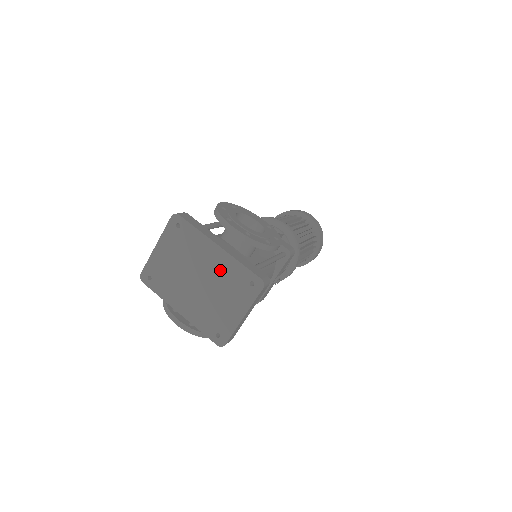
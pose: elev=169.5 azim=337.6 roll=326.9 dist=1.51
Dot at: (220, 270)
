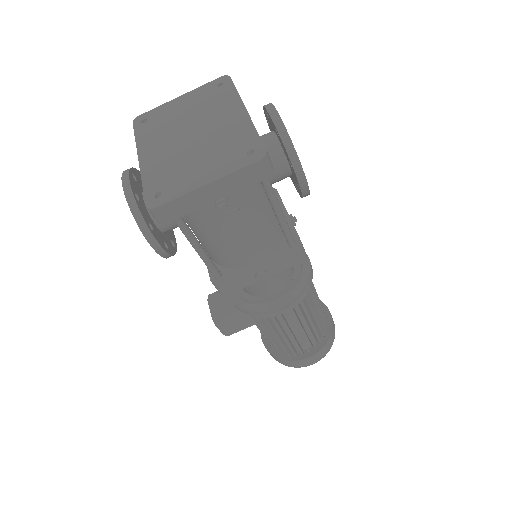
Dot at: (226, 131)
